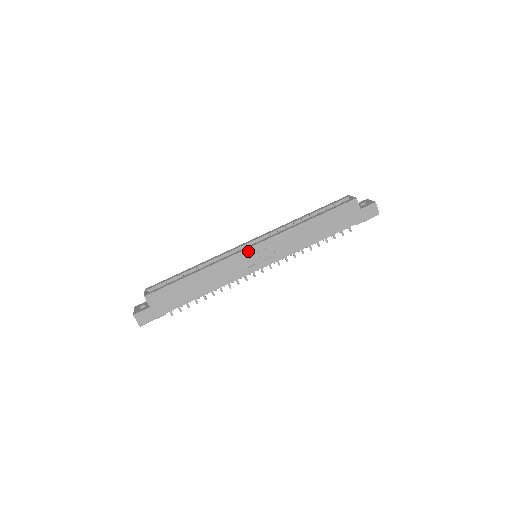
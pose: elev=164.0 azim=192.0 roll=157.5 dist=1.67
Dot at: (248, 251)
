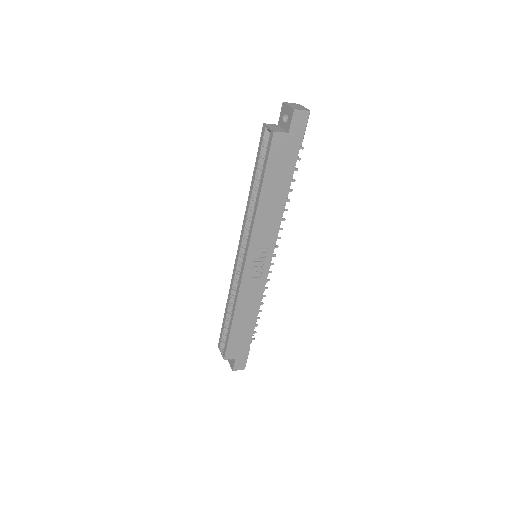
Dot at: (247, 268)
